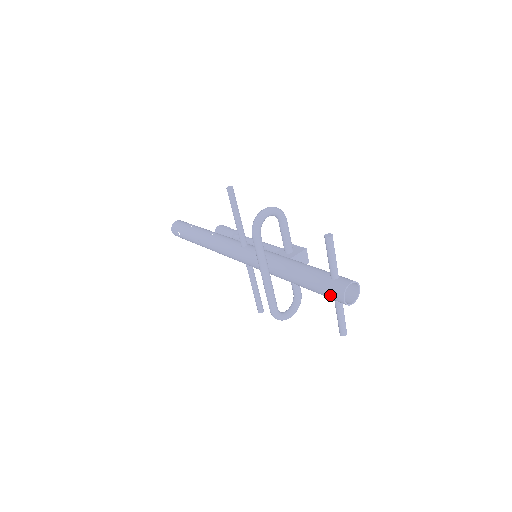
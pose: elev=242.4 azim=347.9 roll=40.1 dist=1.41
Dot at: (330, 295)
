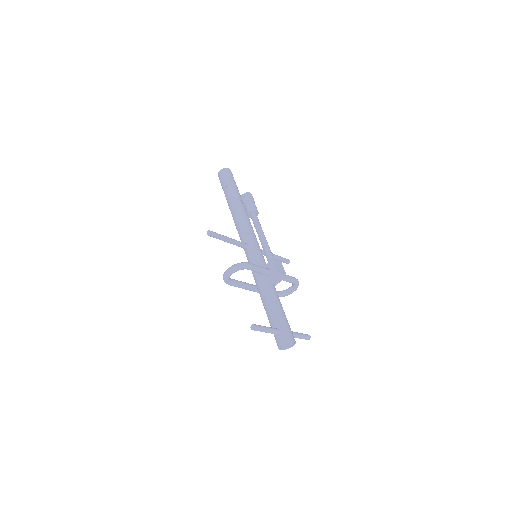
Dot at: occluded
